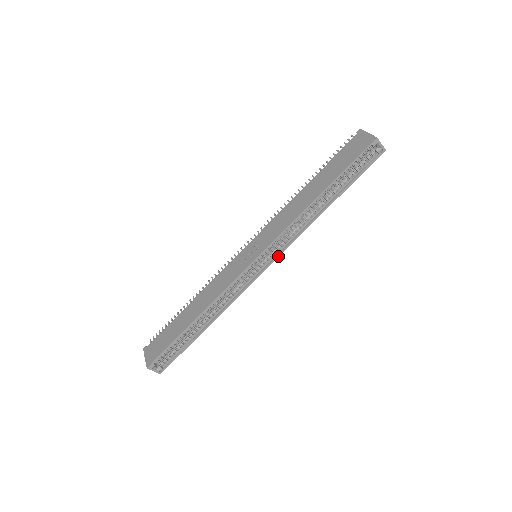
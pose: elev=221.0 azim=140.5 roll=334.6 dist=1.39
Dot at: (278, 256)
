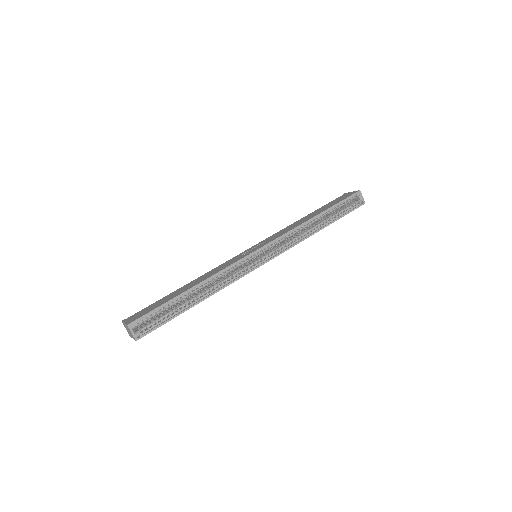
Dot at: (277, 255)
